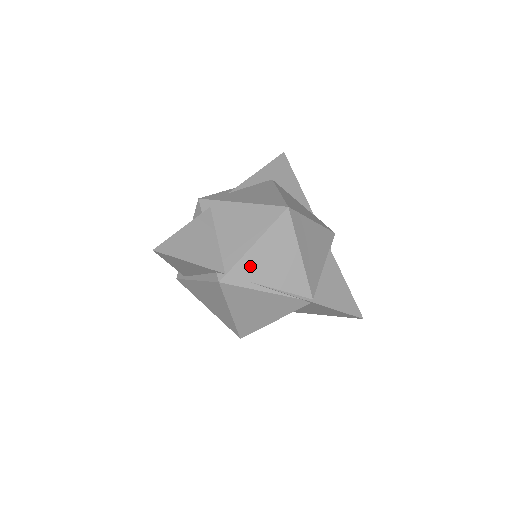
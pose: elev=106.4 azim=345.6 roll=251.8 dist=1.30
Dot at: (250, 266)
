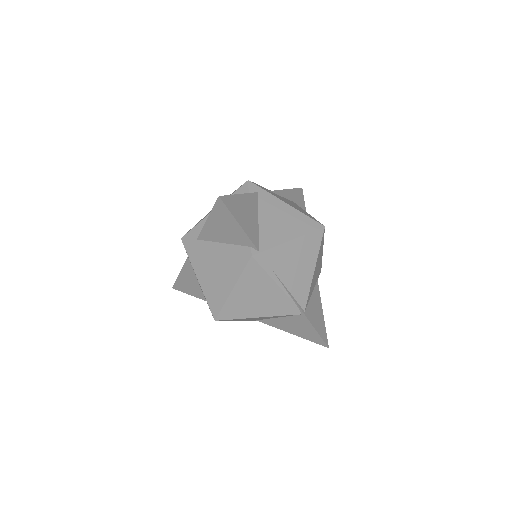
Dot at: (279, 257)
